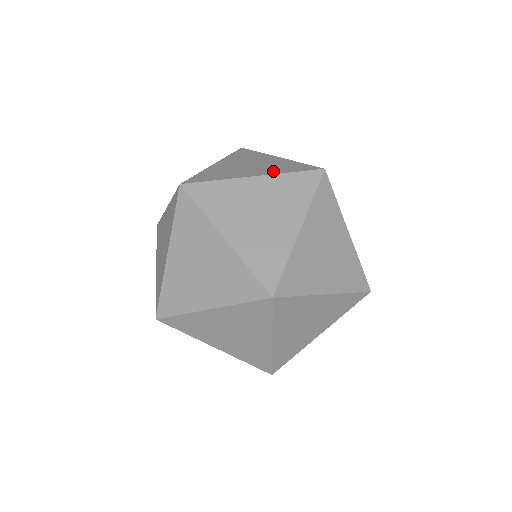
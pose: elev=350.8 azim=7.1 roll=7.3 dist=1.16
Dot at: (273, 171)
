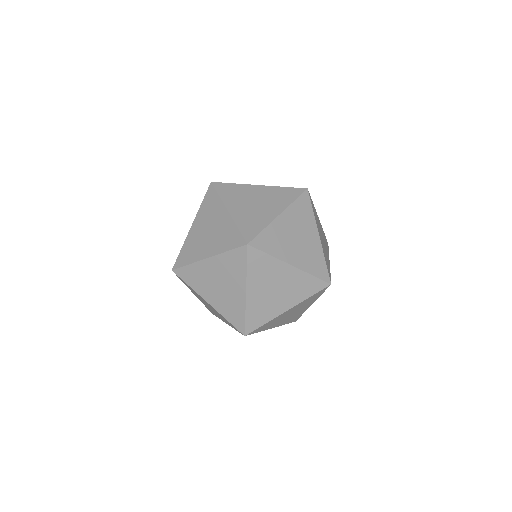
Dot at: occluded
